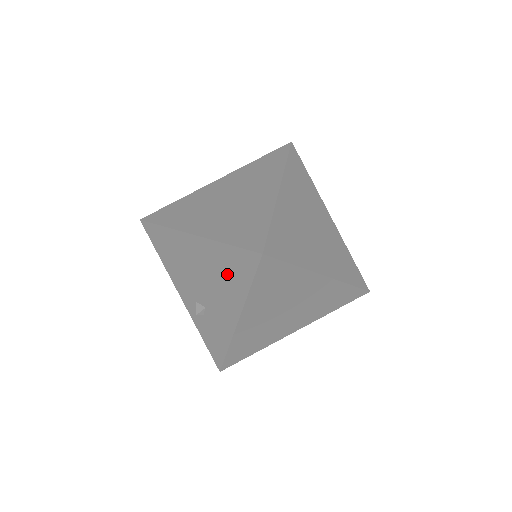
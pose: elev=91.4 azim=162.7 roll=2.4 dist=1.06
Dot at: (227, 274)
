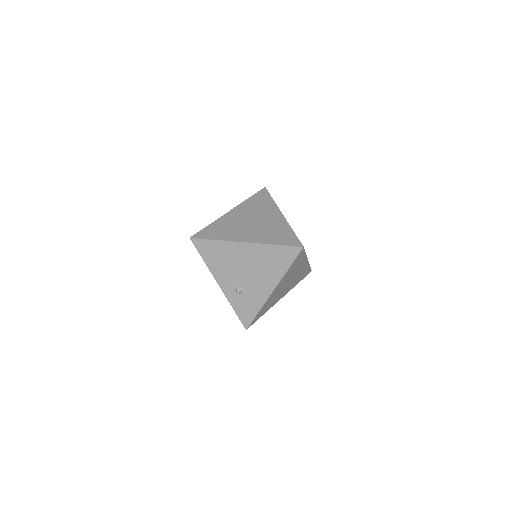
Dot at: (272, 263)
